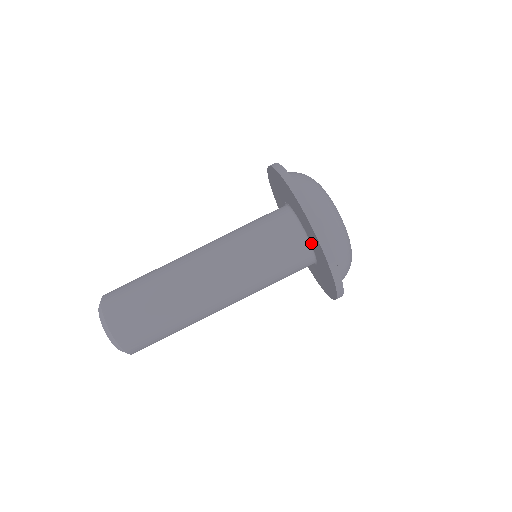
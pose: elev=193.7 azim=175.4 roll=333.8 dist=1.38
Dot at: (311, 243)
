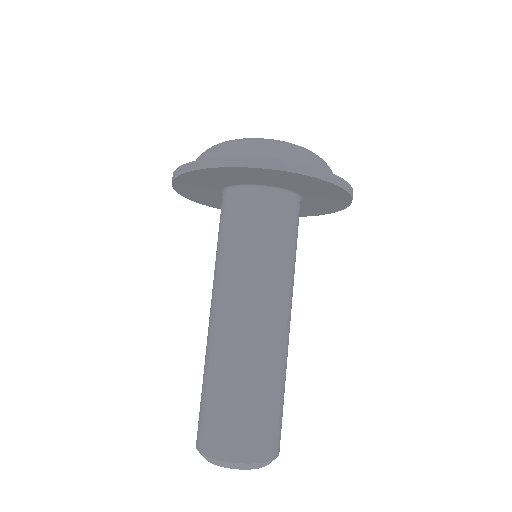
Dot at: (285, 188)
